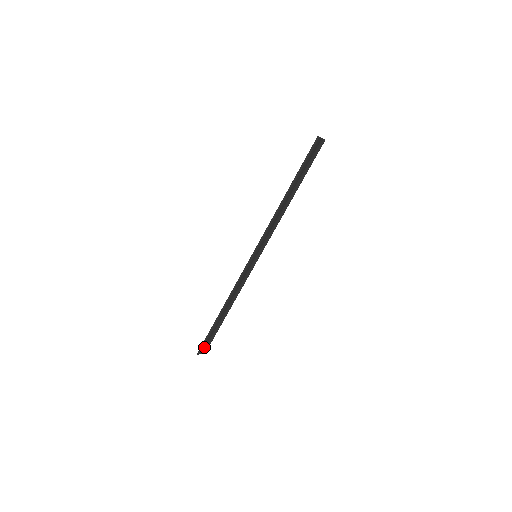
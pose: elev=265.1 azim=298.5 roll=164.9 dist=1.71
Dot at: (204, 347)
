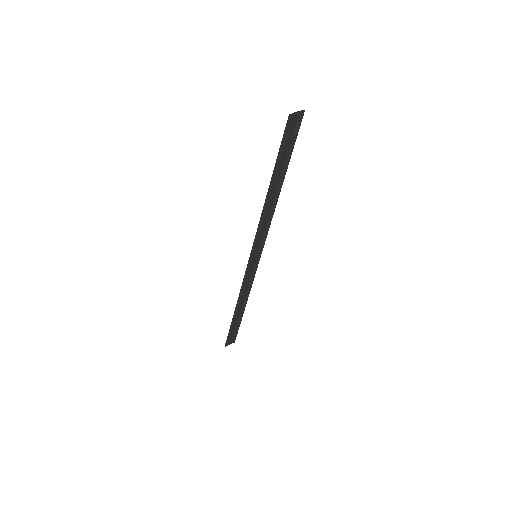
Dot at: (231, 339)
